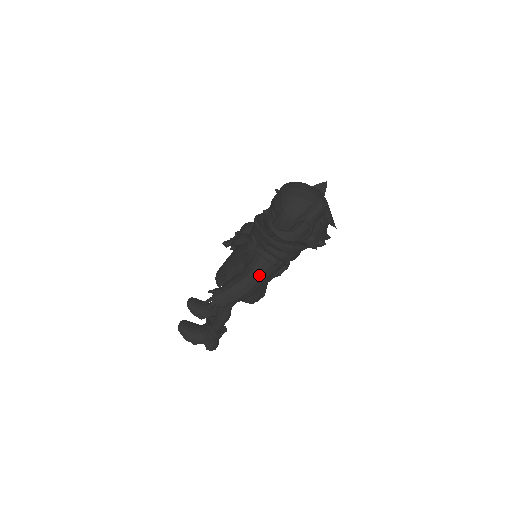
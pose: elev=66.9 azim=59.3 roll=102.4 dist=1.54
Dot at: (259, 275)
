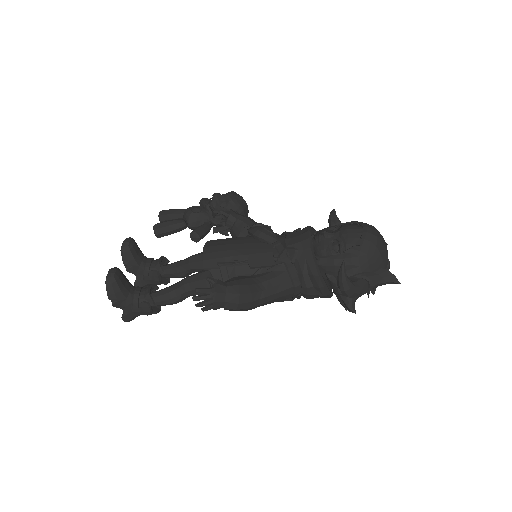
Dot at: (274, 297)
